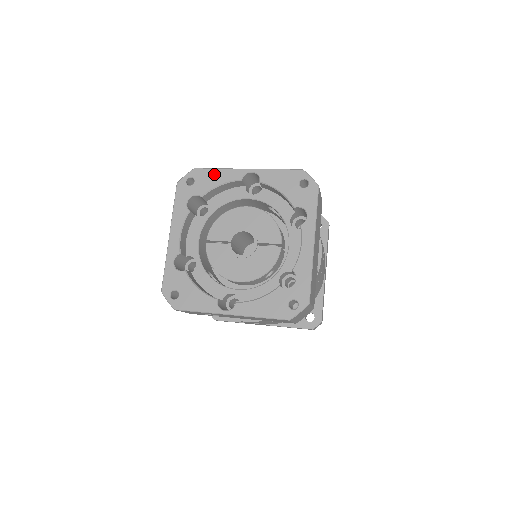
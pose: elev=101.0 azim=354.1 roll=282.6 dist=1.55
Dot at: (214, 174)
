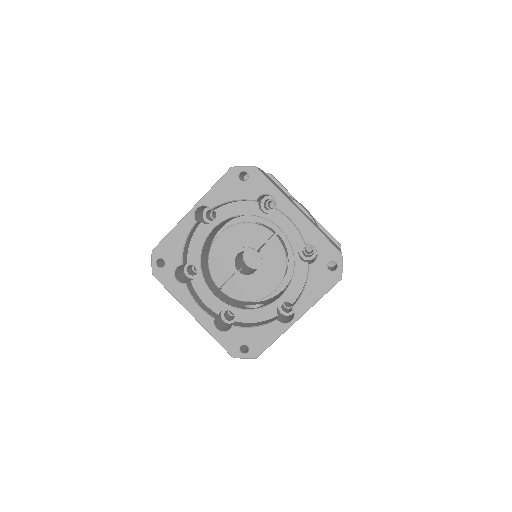
Dot at: (171, 239)
